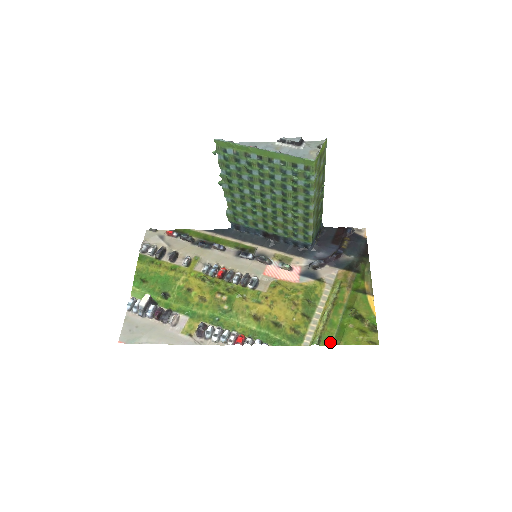
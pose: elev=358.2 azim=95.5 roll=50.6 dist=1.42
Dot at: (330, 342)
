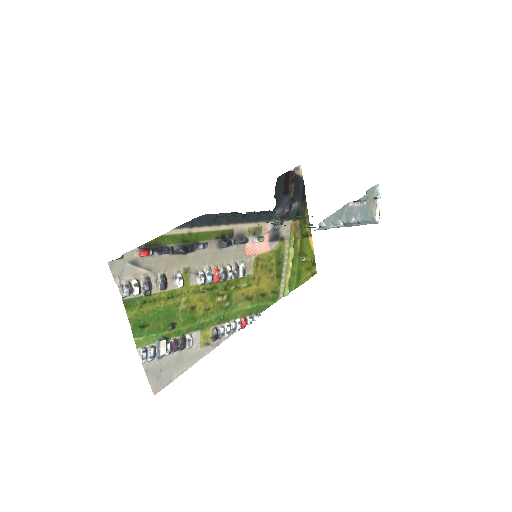
Dot at: (294, 288)
